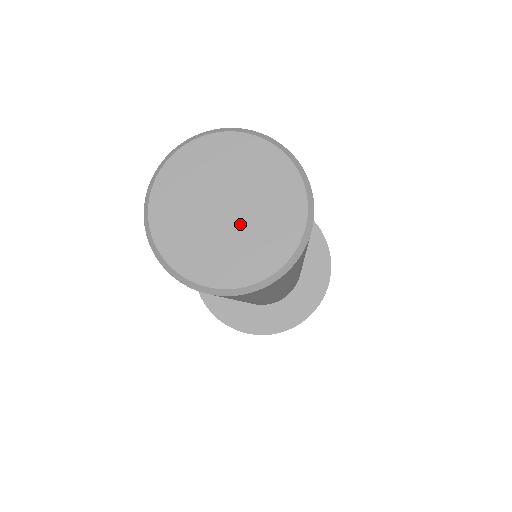
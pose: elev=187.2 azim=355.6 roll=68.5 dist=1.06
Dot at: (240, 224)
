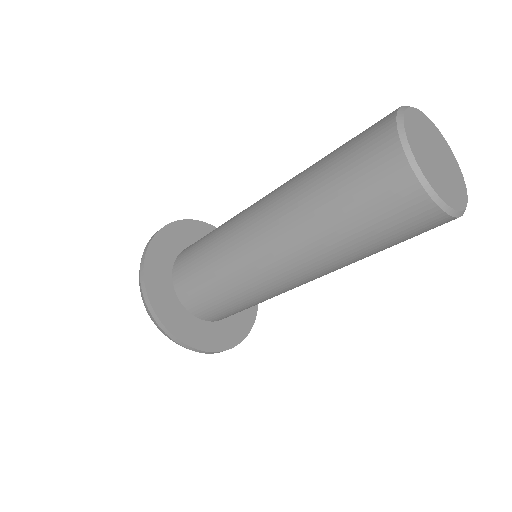
Dot at: (441, 170)
